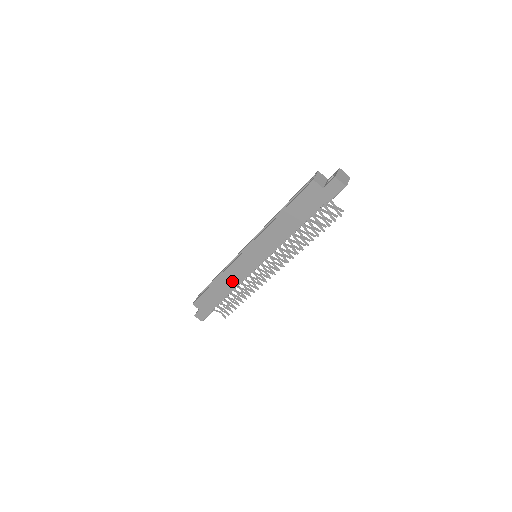
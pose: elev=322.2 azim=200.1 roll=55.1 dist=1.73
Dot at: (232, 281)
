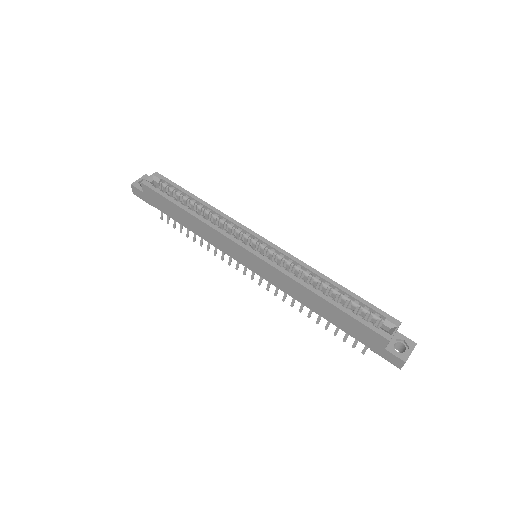
Dot at: (207, 236)
